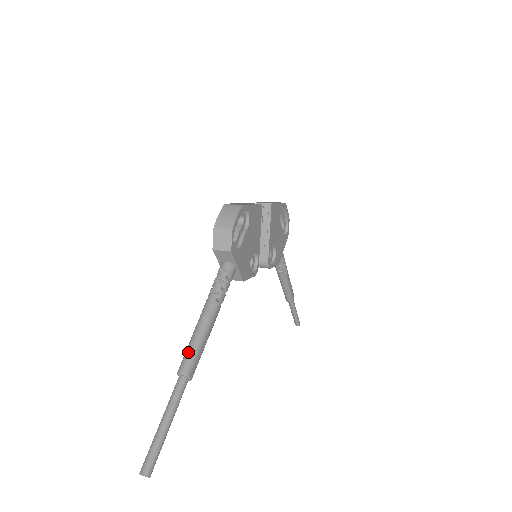
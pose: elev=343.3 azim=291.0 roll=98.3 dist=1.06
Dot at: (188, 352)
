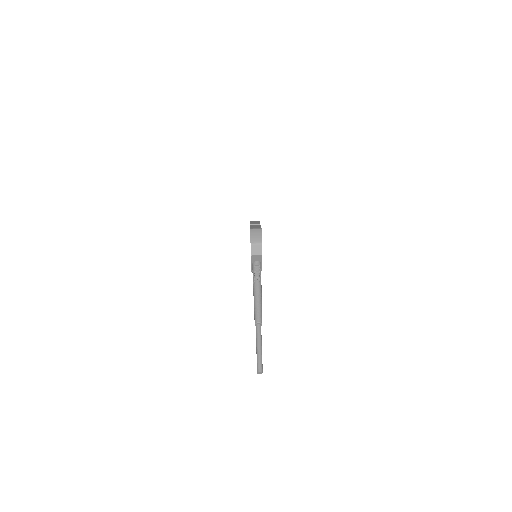
Dot at: (257, 312)
